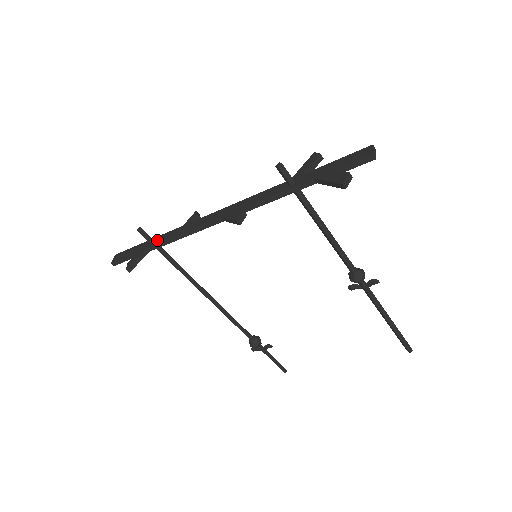
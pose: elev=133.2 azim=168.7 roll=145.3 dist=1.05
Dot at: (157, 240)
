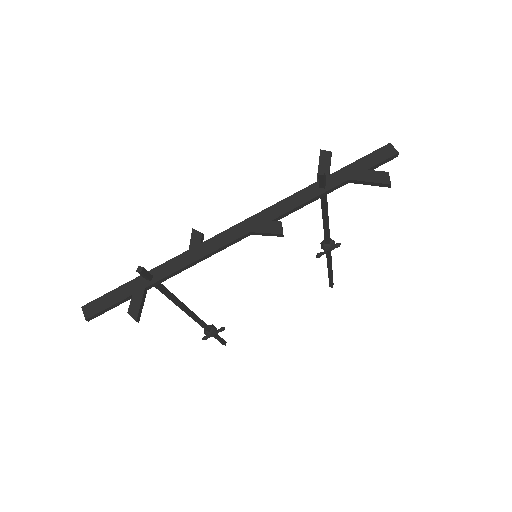
Dot at: (157, 274)
